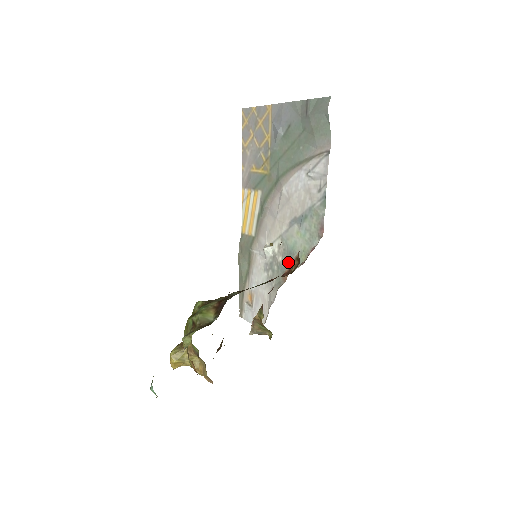
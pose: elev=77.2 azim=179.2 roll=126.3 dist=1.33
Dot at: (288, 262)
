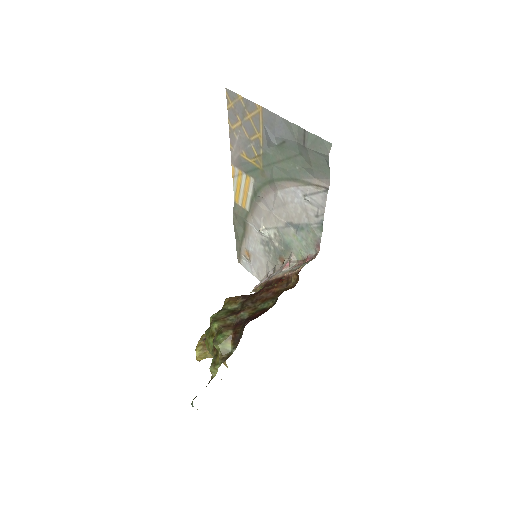
Dot at: (285, 251)
